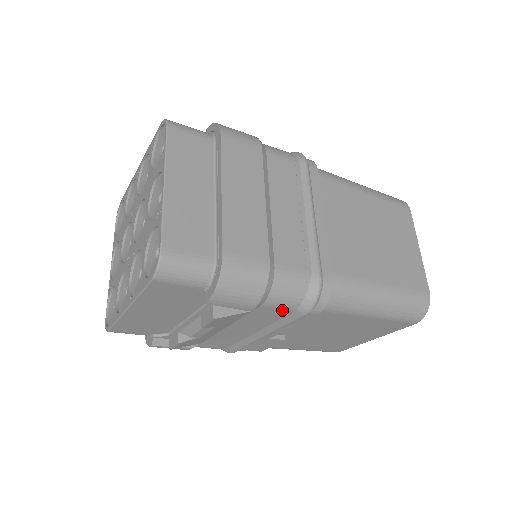
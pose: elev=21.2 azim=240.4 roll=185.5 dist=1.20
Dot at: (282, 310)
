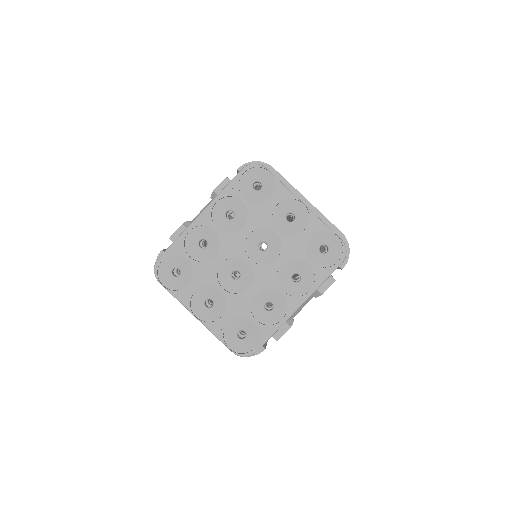
Dot at: occluded
